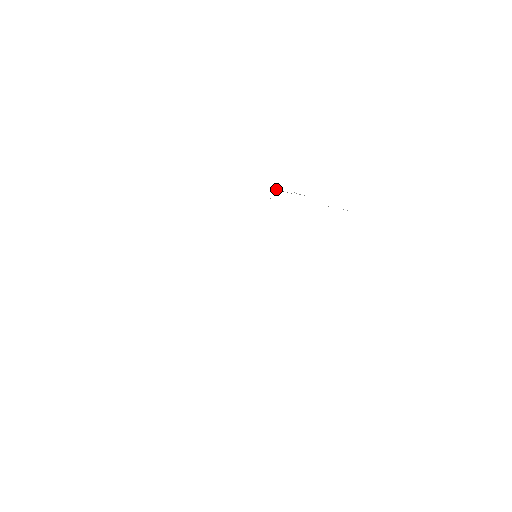
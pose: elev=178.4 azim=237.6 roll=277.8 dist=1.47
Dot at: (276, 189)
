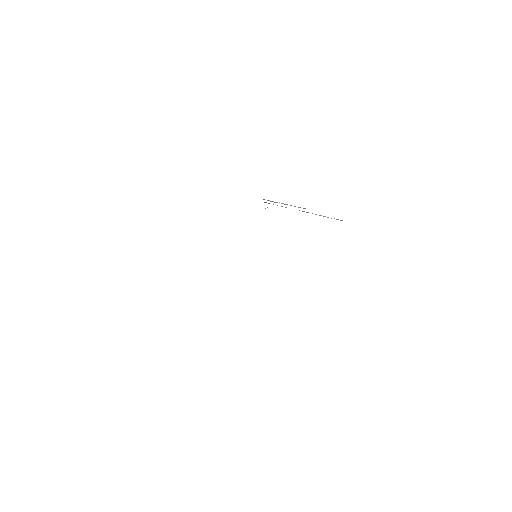
Dot at: (268, 200)
